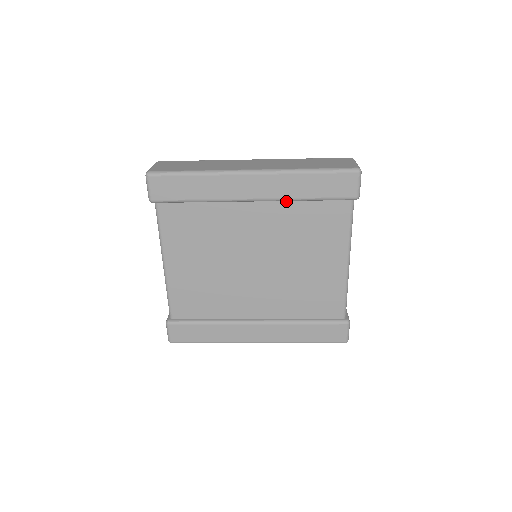
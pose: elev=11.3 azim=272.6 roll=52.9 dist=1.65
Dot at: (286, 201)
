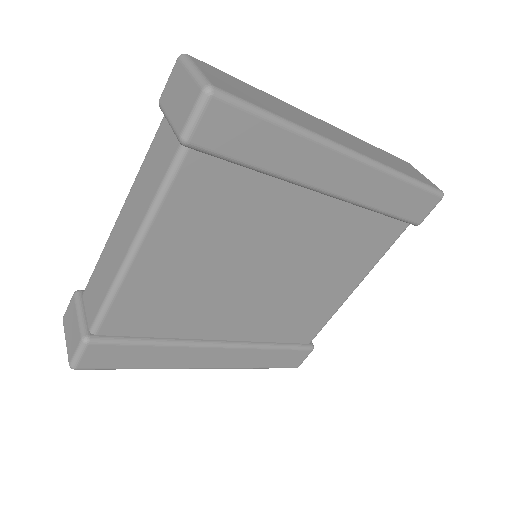
Dot at: (356, 205)
